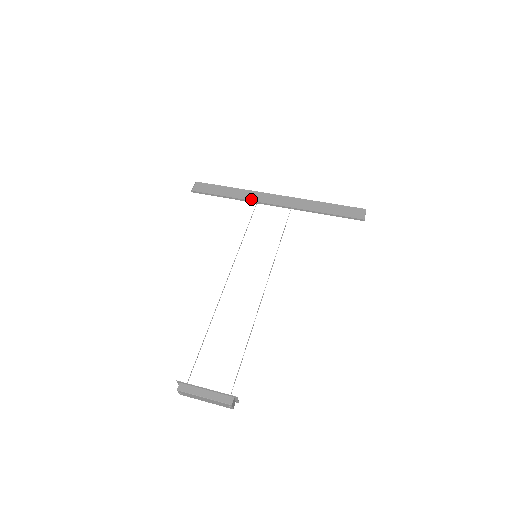
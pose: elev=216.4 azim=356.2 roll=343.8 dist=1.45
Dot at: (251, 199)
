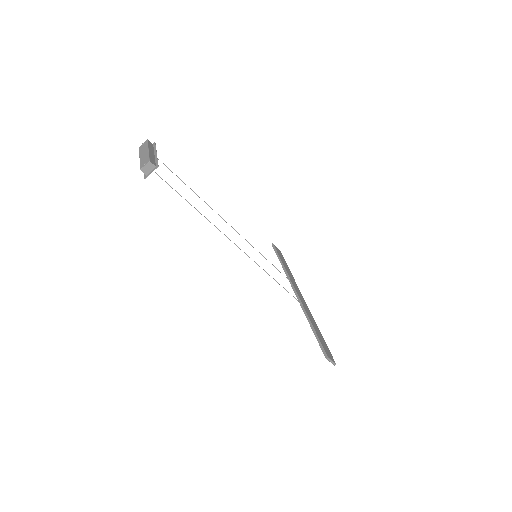
Dot at: (290, 277)
